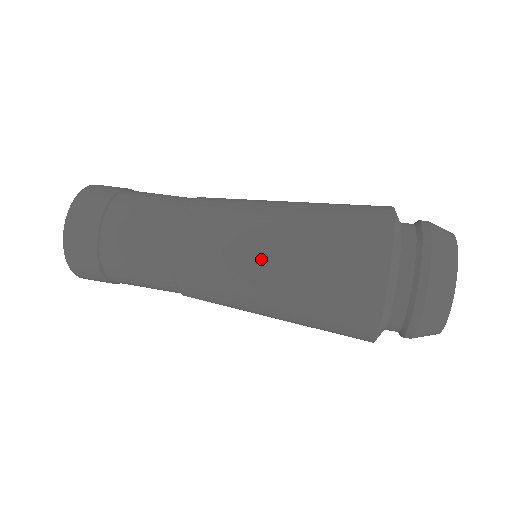
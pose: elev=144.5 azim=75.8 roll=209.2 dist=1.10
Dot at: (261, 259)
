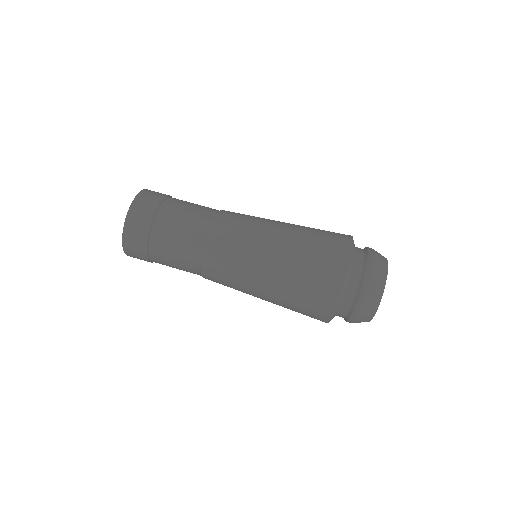
Dot at: (259, 281)
